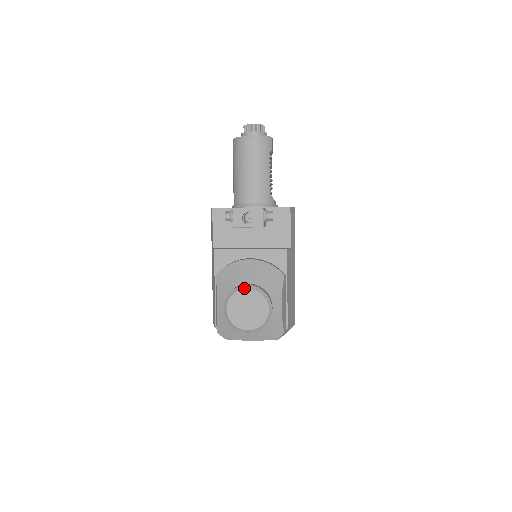
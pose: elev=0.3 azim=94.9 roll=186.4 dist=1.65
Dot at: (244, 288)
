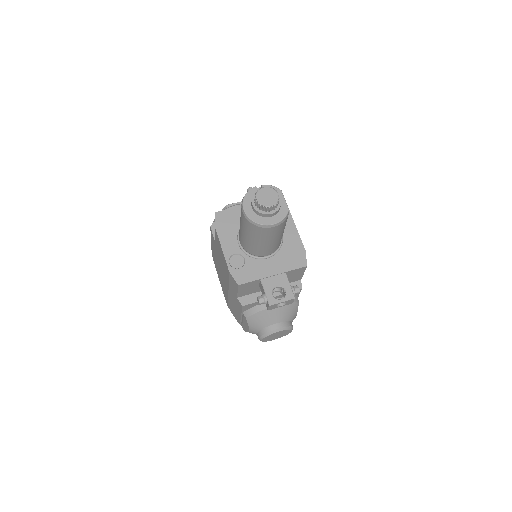
Dot at: (276, 332)
